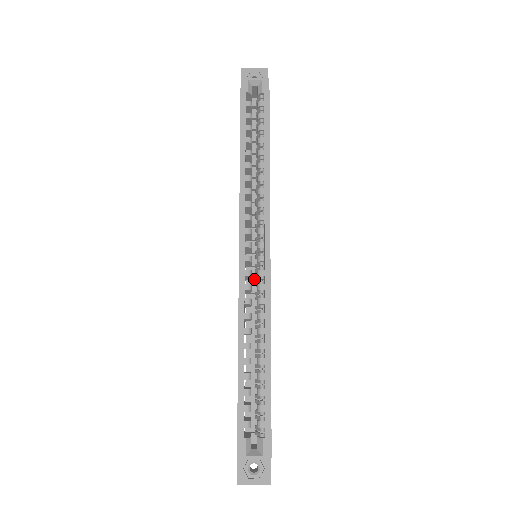
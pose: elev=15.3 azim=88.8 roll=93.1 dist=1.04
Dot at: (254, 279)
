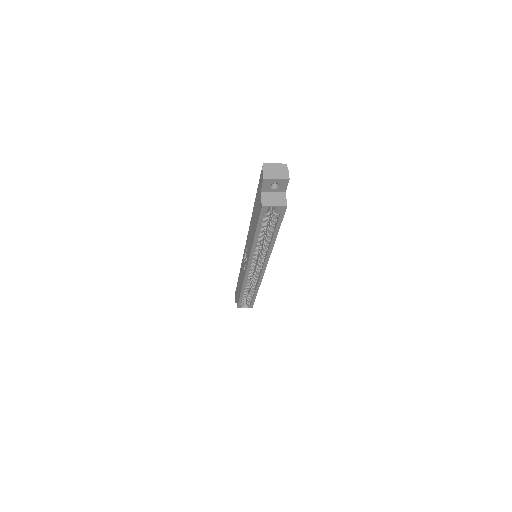
Dot at: occluded
